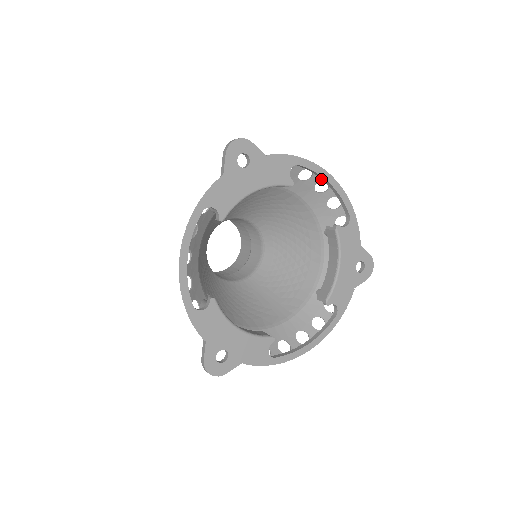
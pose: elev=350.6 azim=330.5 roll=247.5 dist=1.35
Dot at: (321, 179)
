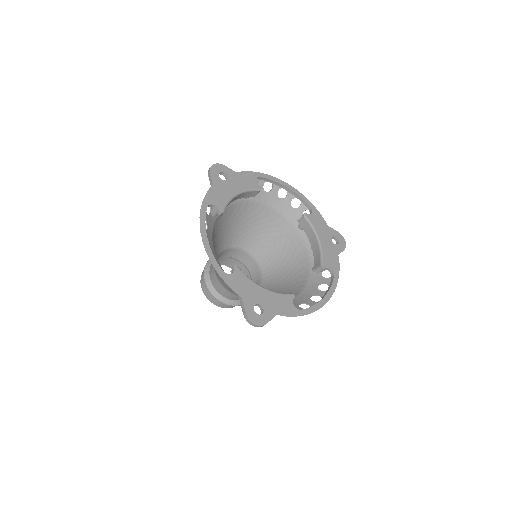
Dot at: (280, 187)
